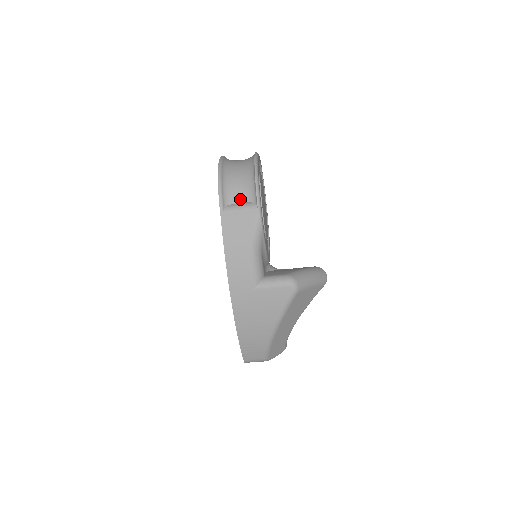
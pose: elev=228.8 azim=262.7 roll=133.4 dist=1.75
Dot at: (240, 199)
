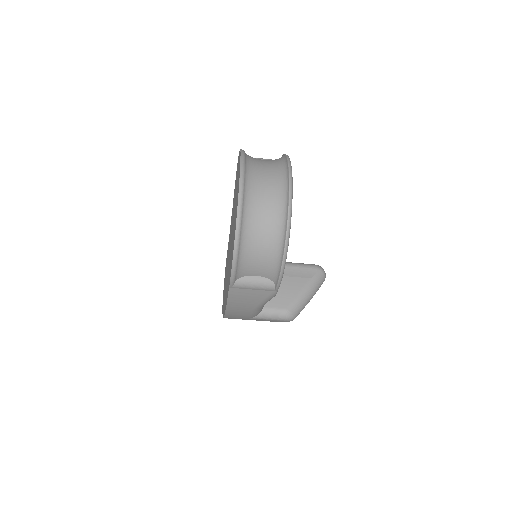
Dot at: (256, 273)
